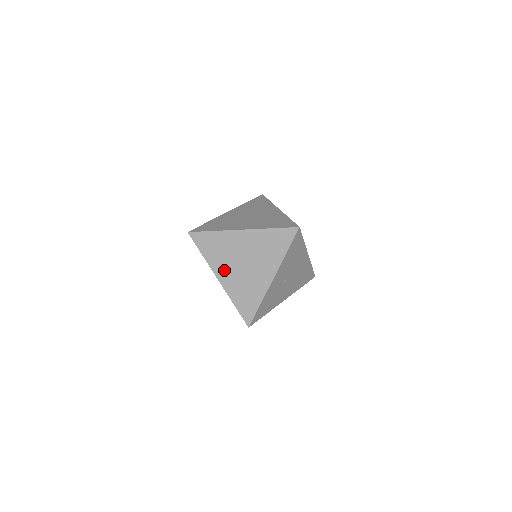
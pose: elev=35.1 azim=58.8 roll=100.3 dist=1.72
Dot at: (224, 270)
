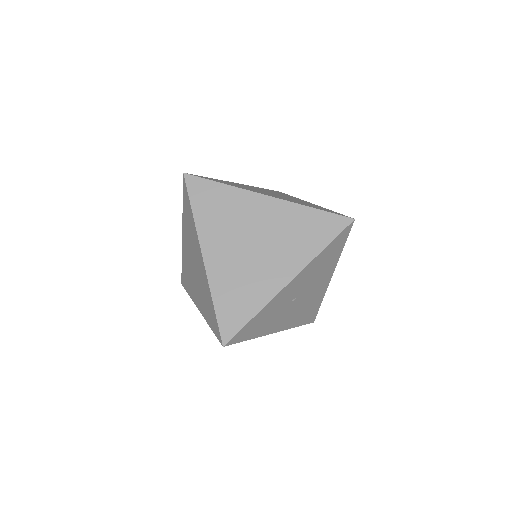
Dot at: (218, 245)
